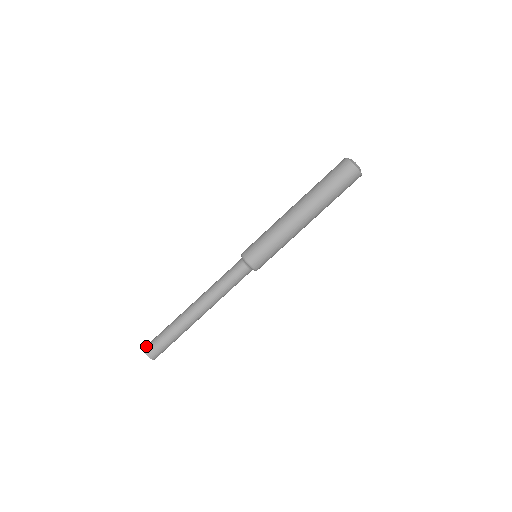
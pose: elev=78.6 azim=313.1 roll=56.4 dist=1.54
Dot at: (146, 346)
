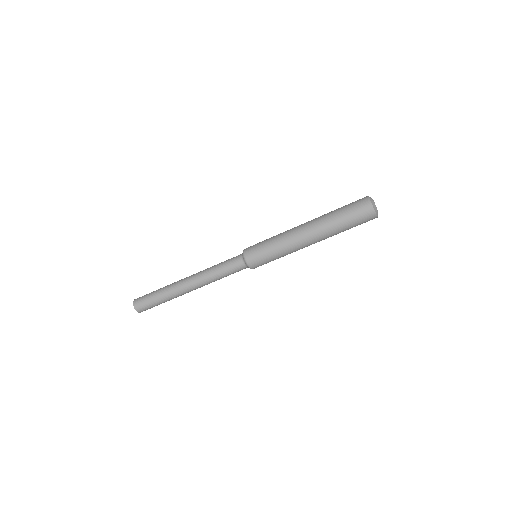
Dot at: (137, 298)
